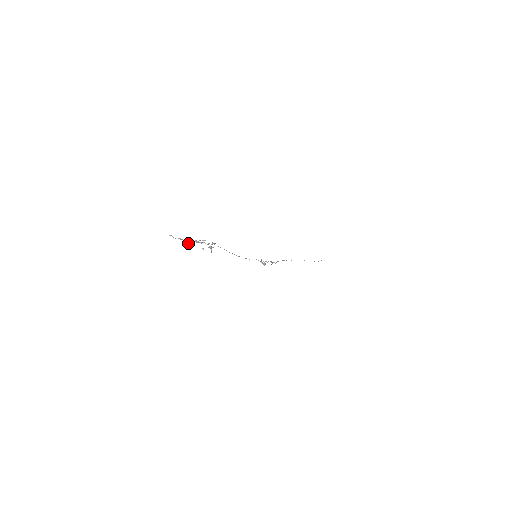
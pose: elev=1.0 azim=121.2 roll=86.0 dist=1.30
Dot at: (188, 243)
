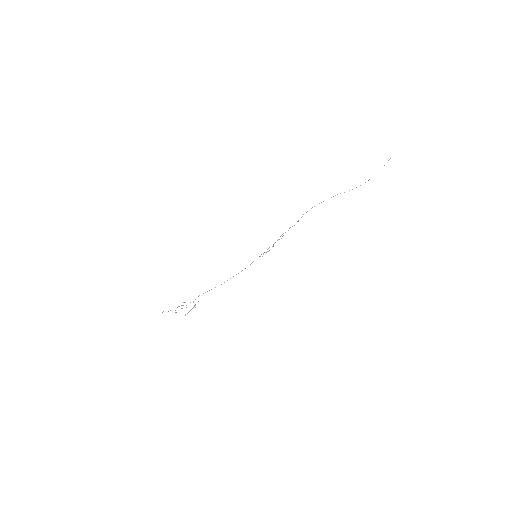
Dot at: occluded
